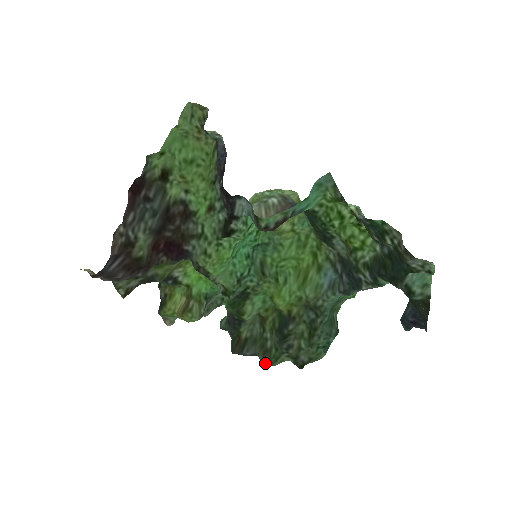
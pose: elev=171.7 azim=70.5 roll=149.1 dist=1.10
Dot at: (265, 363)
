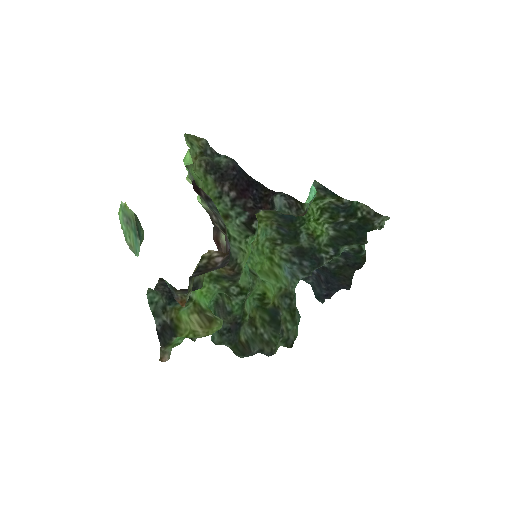
Dot at: (270, 353)
